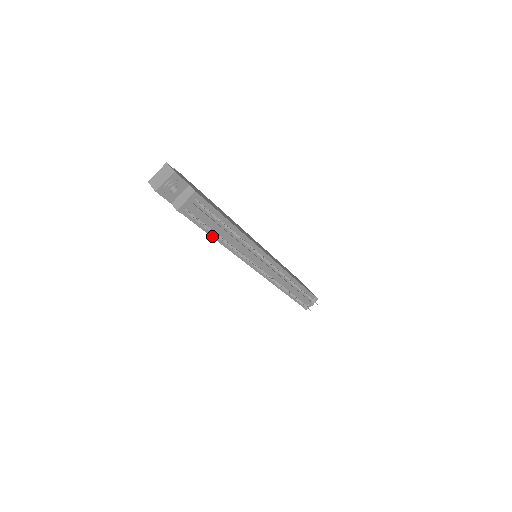
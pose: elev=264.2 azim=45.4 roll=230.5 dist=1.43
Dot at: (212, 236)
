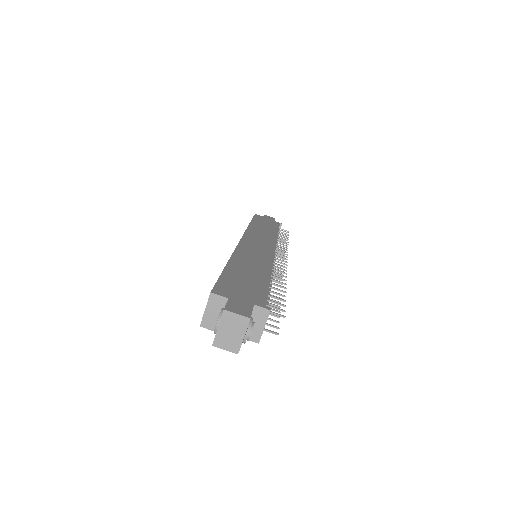
Dot at: occluded
